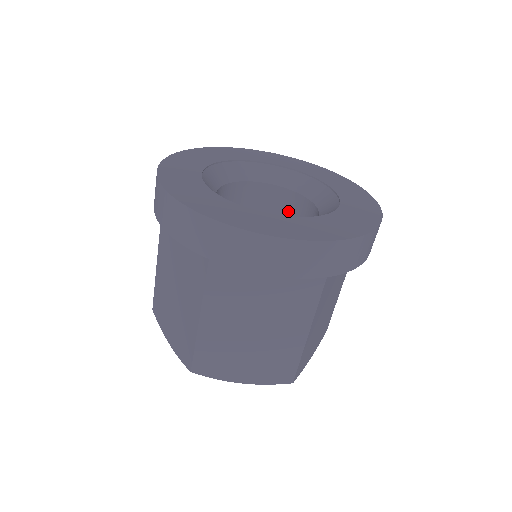
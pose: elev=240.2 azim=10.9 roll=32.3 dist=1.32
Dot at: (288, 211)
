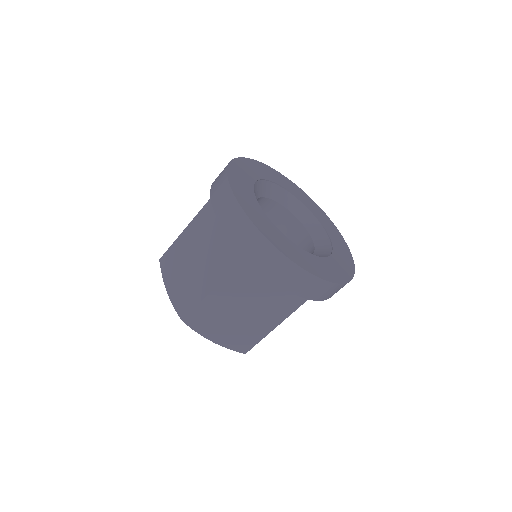
Dot at: occluded
